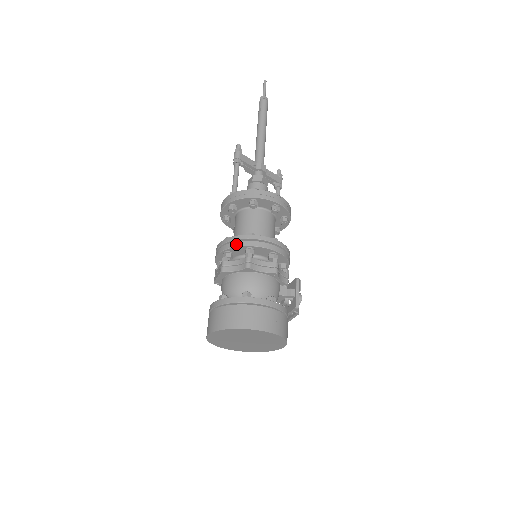
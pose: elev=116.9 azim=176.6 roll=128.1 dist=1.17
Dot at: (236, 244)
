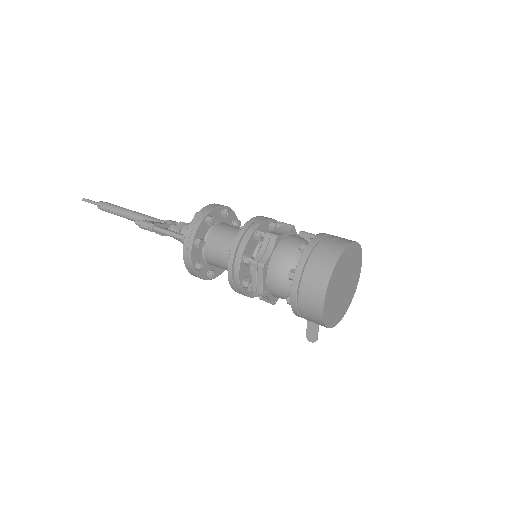
Dot at: (245, 240)
